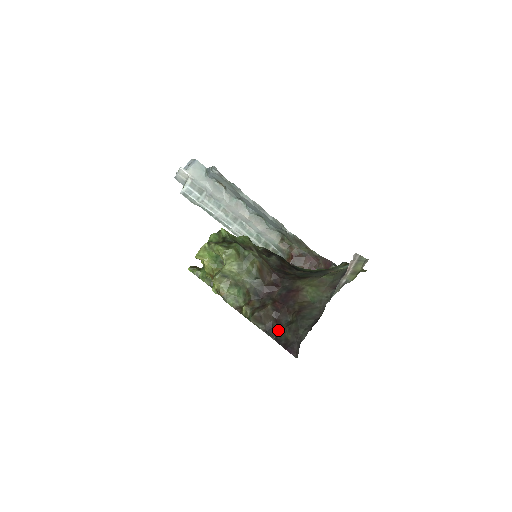
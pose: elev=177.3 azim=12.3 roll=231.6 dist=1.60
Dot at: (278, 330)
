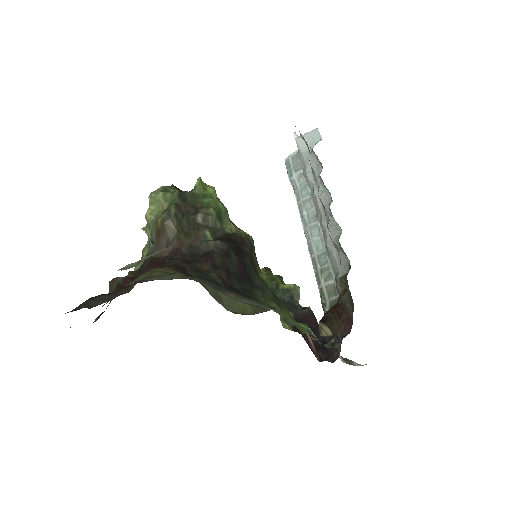
Dot at: occluded
